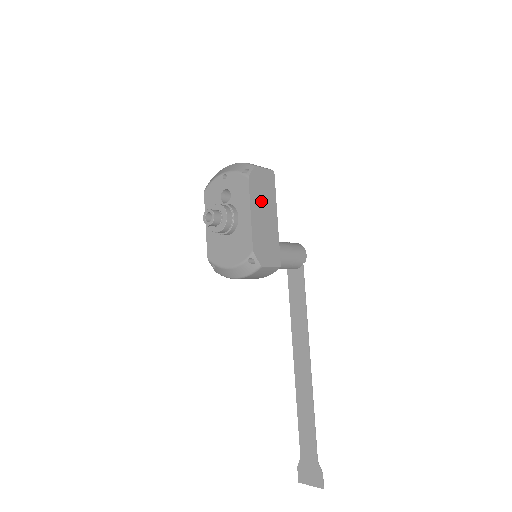
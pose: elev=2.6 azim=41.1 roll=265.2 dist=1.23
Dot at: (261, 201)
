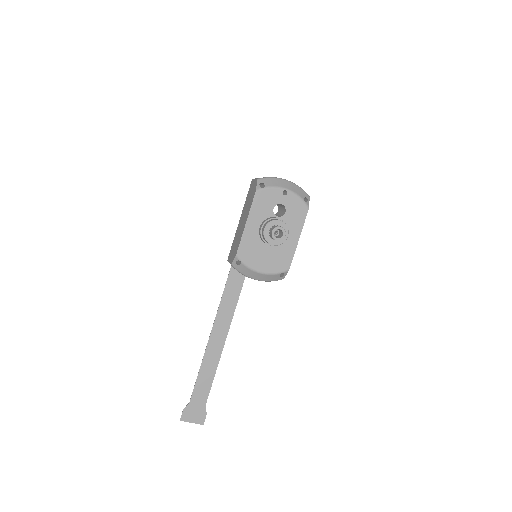
Dot at: occluded
